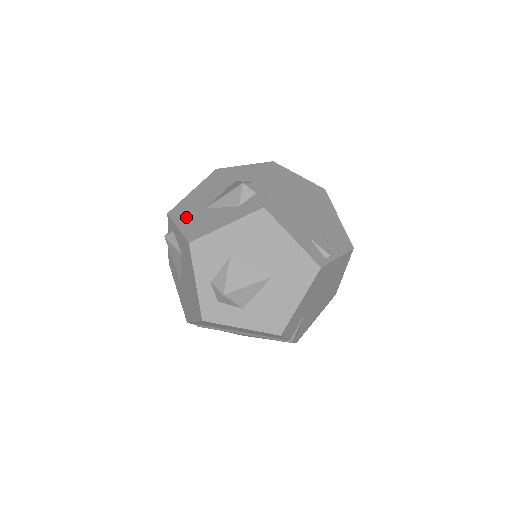
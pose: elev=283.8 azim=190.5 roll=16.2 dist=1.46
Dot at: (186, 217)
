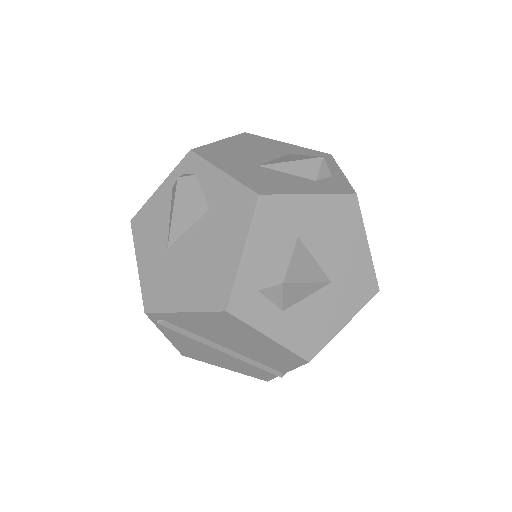
Dot at: (231, 164)
